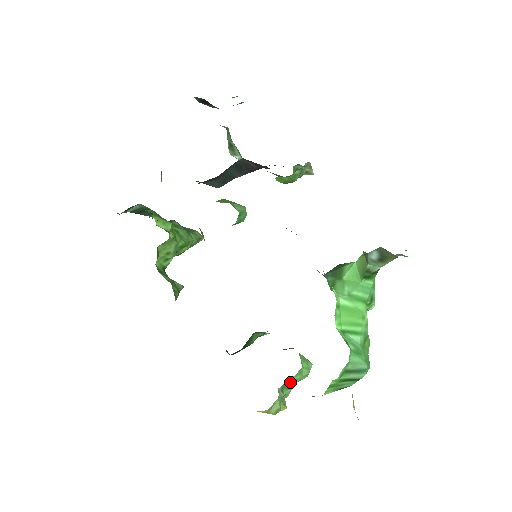
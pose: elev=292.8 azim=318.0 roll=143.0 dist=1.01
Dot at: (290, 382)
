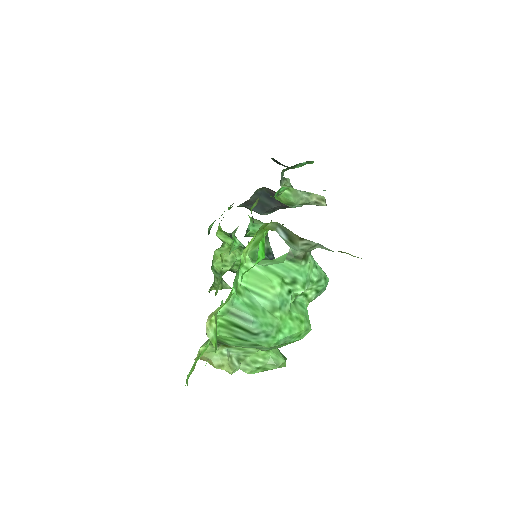
Dot at: (251, 360)
